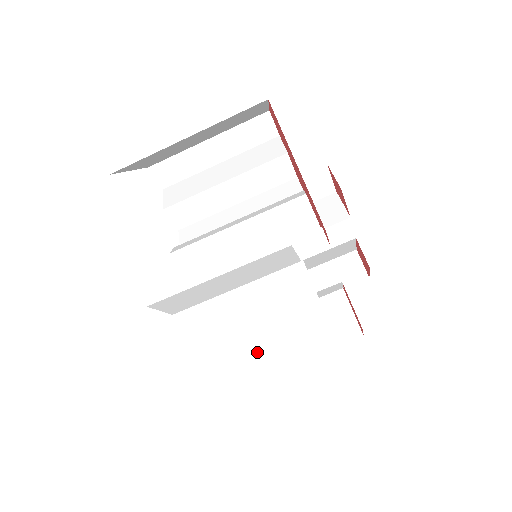
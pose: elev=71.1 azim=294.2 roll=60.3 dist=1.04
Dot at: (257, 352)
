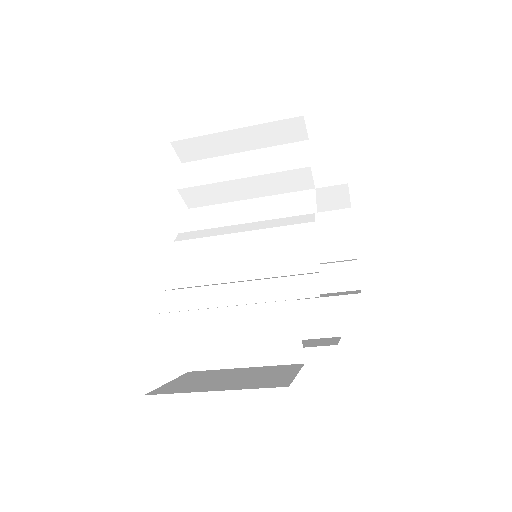
Dot at: (233, 356)
